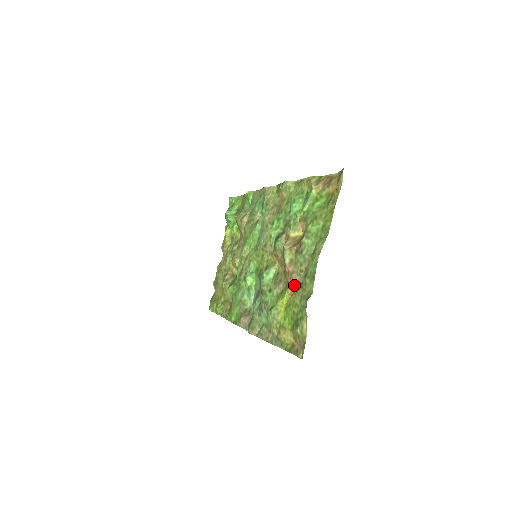
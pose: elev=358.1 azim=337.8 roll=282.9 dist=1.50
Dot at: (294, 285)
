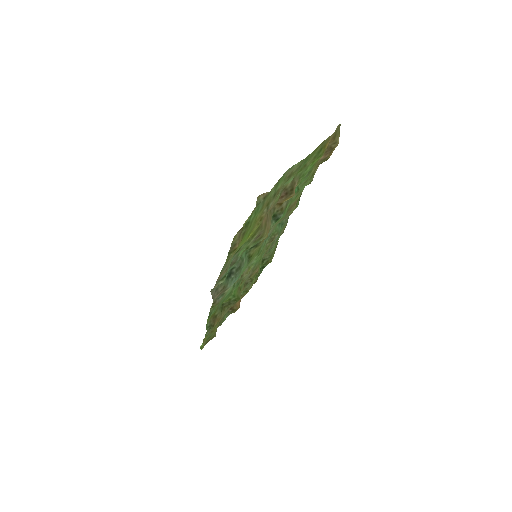
Dot at: occluded
